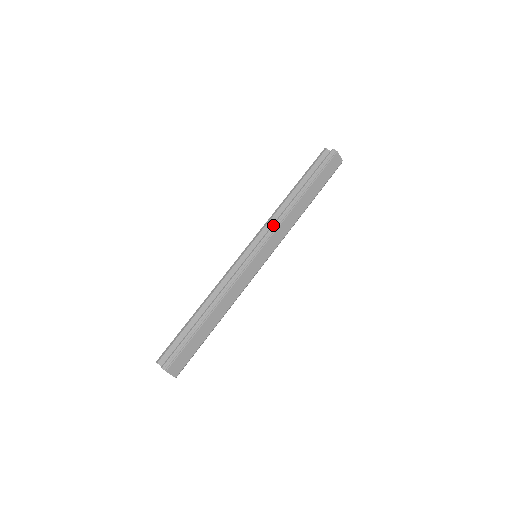
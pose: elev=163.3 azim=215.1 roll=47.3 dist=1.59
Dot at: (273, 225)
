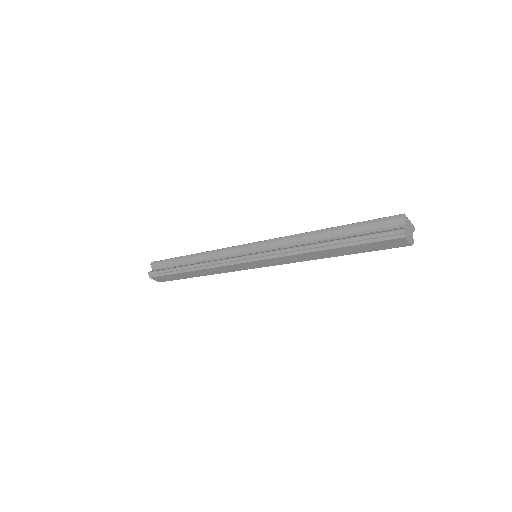
Dot at: (279, 251)
